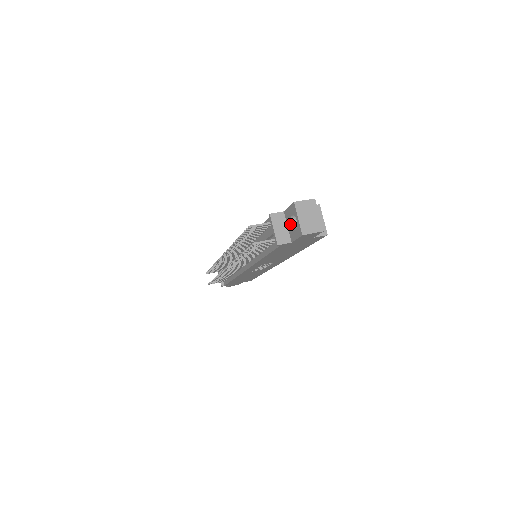
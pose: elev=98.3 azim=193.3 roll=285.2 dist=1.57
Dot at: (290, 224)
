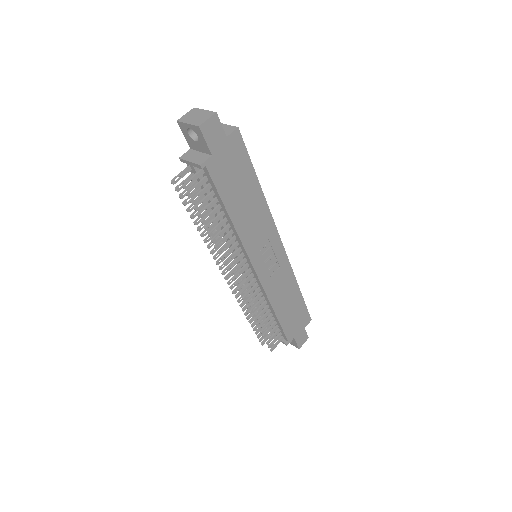
Dot at: (196, 144)
